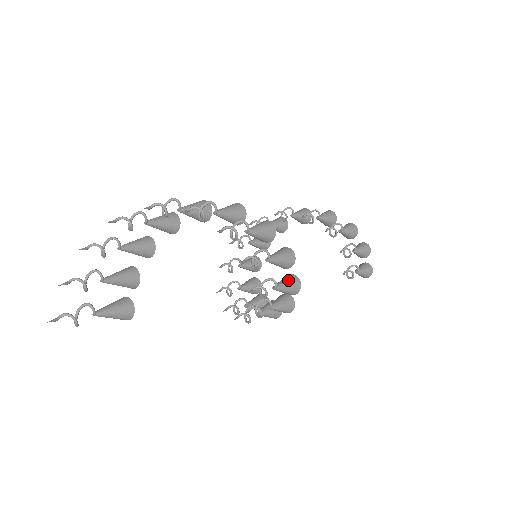
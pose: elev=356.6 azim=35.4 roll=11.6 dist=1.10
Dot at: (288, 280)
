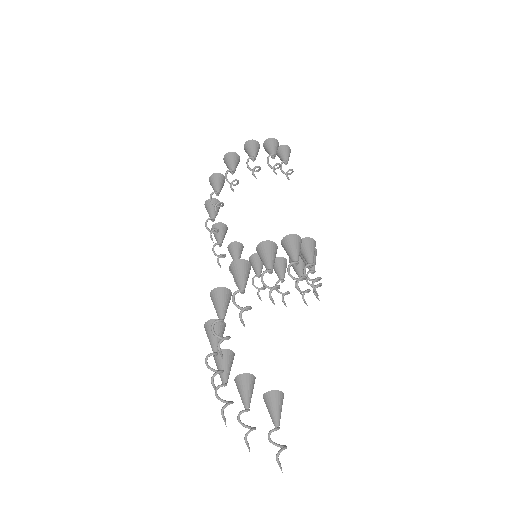
Dot at: (306, 249)
